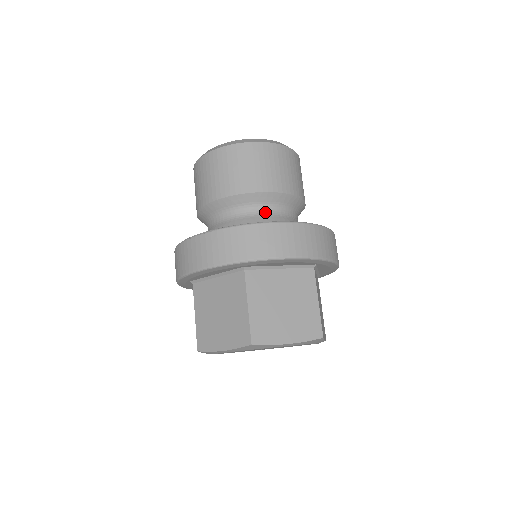
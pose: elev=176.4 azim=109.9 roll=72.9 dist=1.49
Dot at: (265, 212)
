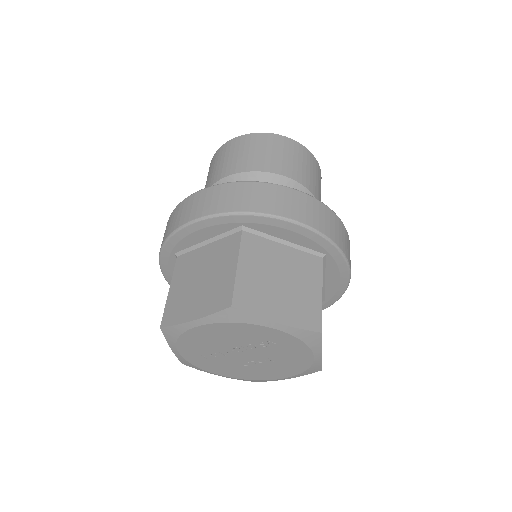
Dot at: occluded
